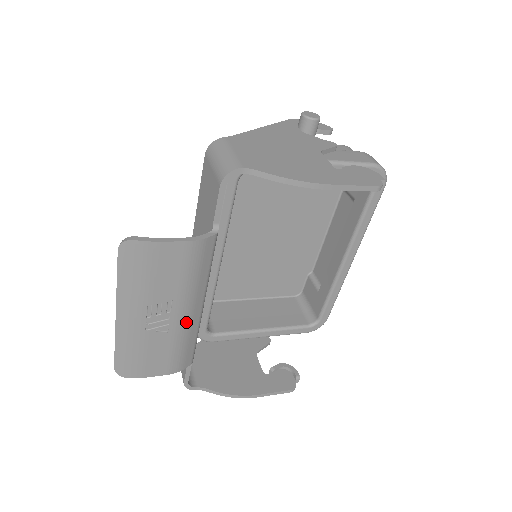
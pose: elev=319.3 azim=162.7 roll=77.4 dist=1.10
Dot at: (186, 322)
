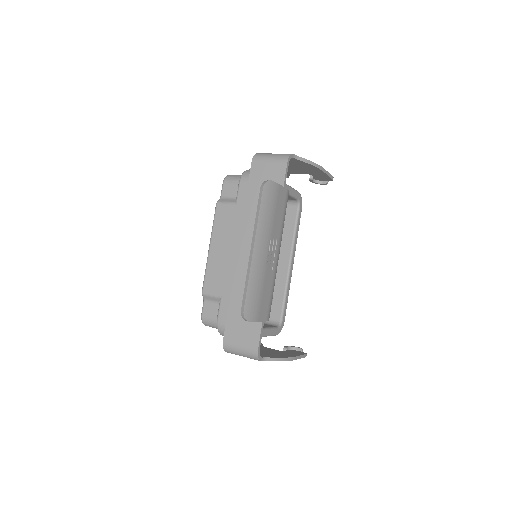
Dot at: (277, 264)
